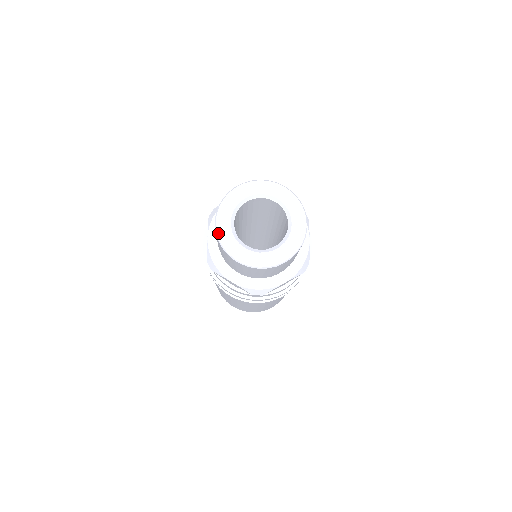
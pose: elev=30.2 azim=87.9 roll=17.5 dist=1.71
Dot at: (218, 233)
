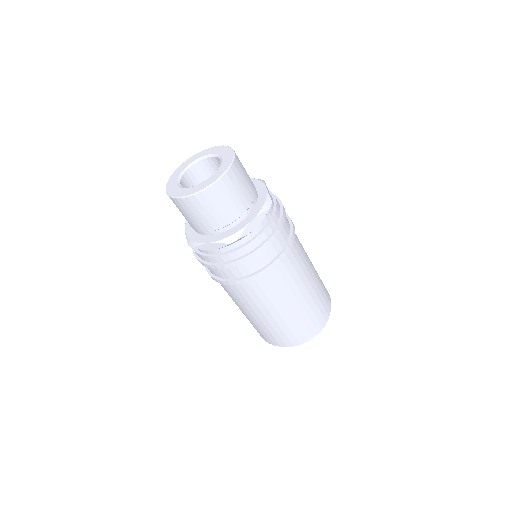
Dot at: (168, 192)
